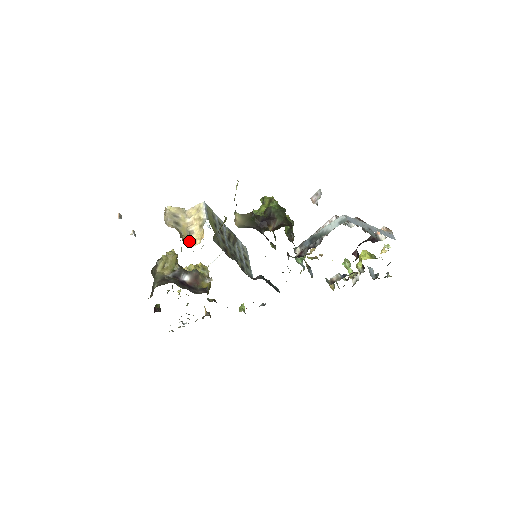
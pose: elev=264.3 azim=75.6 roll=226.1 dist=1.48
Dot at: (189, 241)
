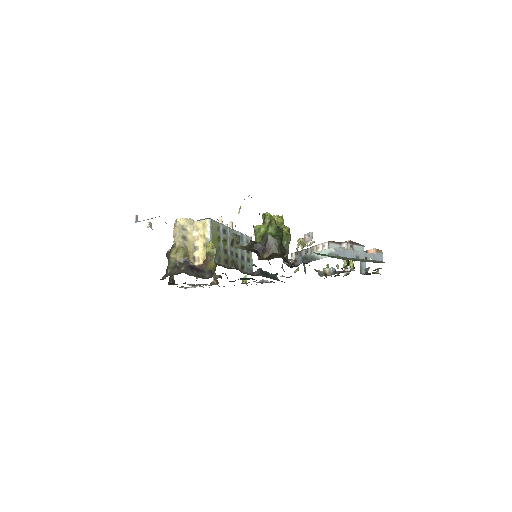
Dot at: (194, 258)
